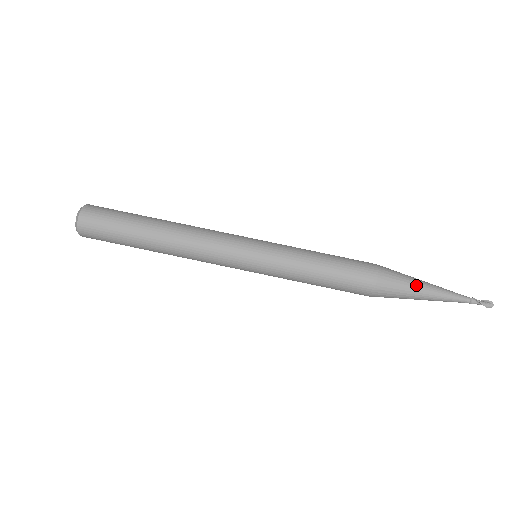
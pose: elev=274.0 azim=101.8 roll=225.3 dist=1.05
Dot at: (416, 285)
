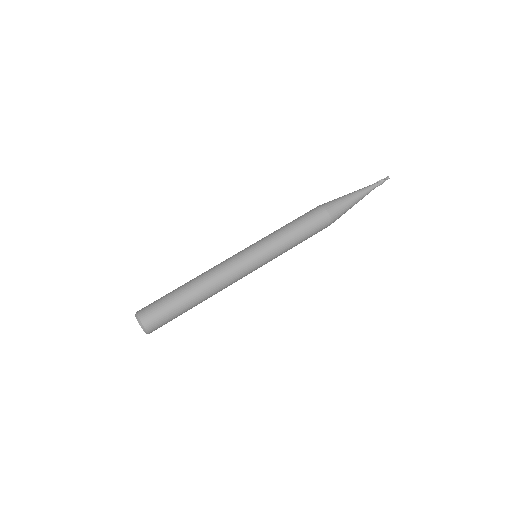
Dot at: (343, 196)
